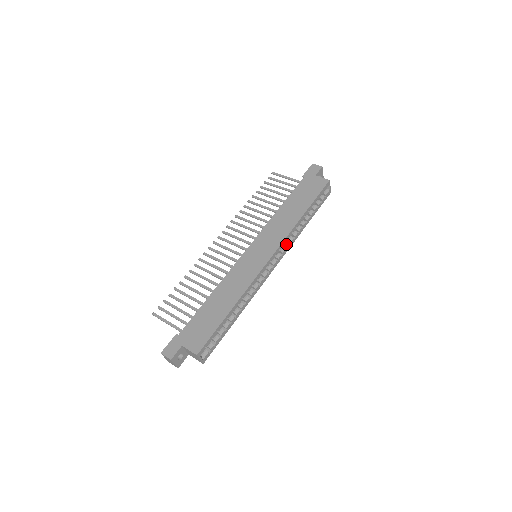
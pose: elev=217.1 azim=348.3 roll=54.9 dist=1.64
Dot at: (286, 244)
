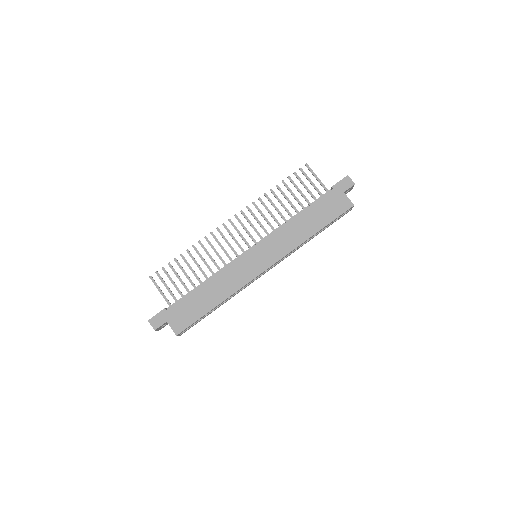
Dot at: occluded
